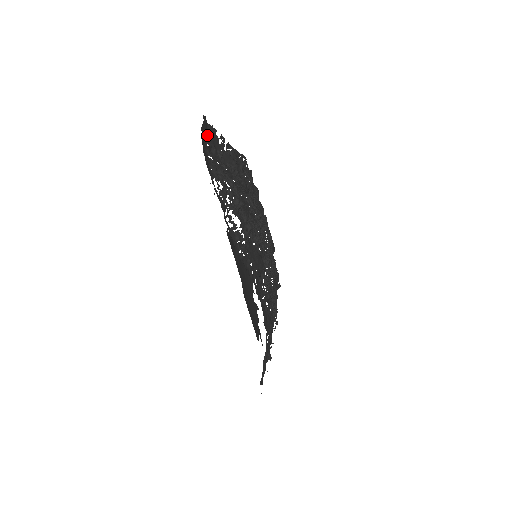
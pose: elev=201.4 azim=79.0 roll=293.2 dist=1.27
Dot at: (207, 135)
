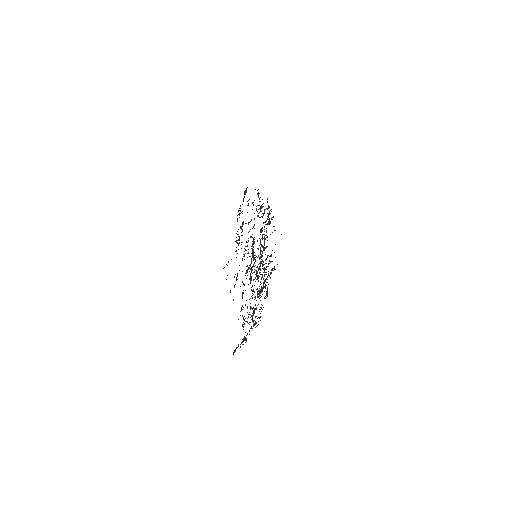
Dot at: occluded
